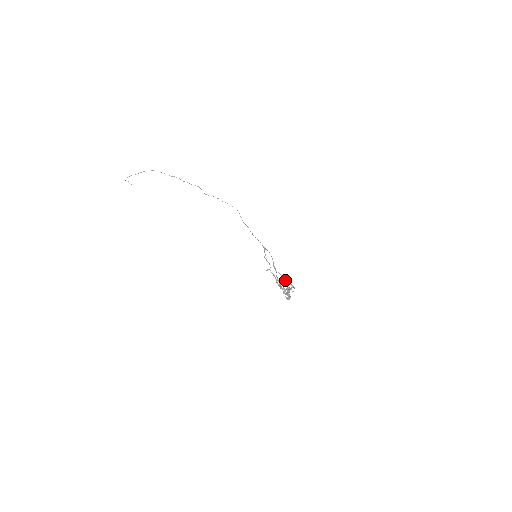
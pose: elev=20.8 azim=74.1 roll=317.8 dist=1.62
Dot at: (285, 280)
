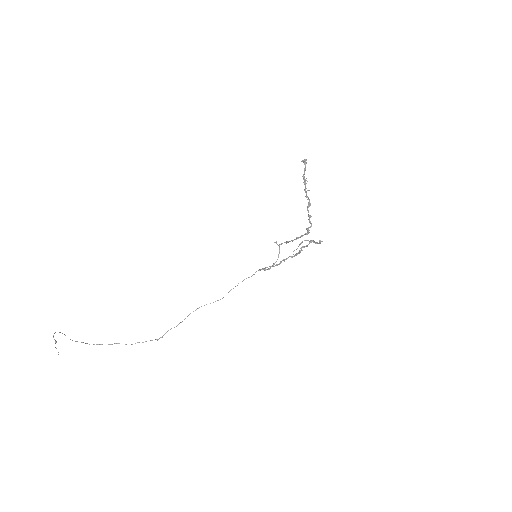
Dot at: occluded
